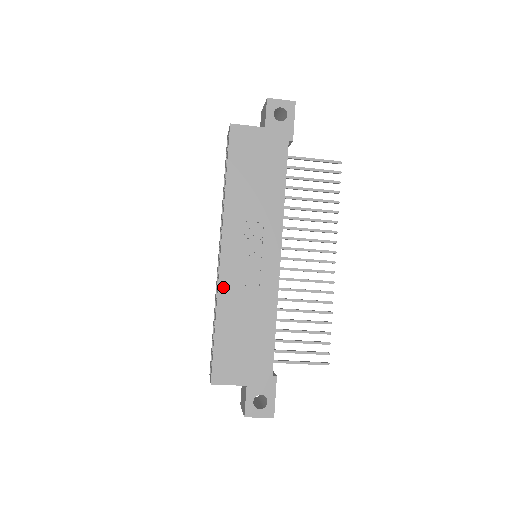
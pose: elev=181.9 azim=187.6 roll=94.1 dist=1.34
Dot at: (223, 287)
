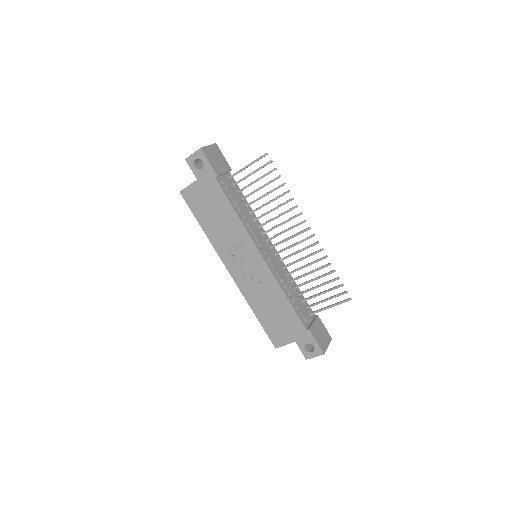
Dot at: (244, 291)
